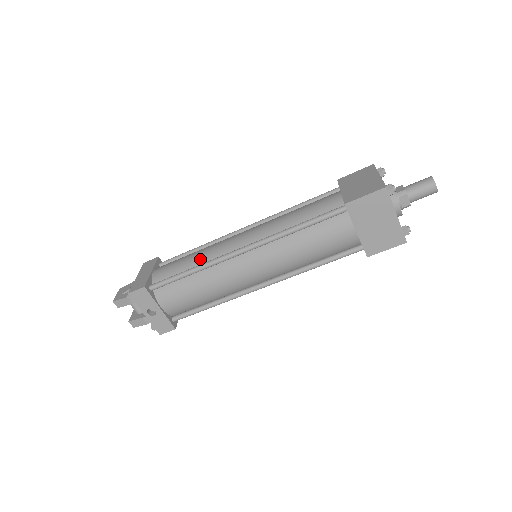
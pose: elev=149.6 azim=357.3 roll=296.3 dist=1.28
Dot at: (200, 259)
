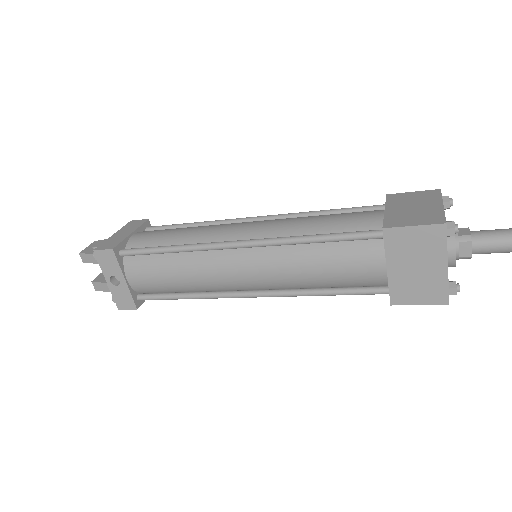
Dot at: (187, 238)
